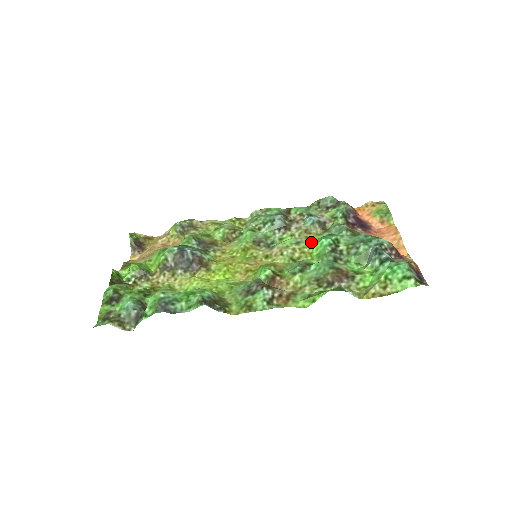
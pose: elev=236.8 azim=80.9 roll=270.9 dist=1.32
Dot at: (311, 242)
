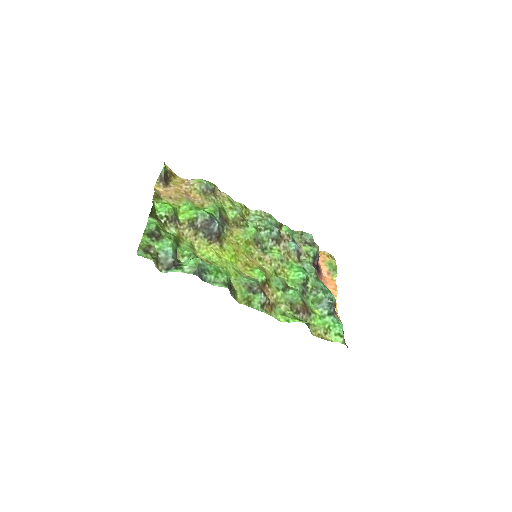
Dot at: (290, 265)
